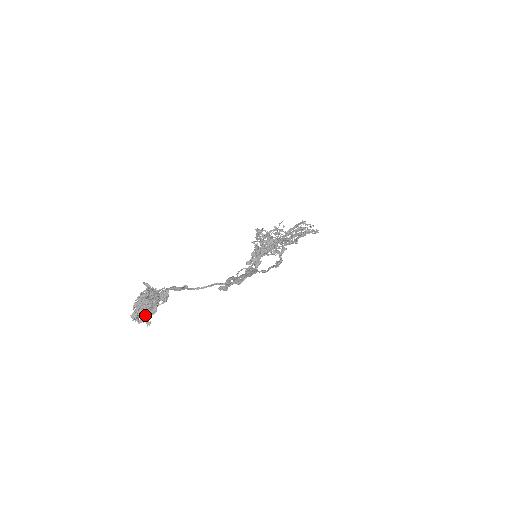
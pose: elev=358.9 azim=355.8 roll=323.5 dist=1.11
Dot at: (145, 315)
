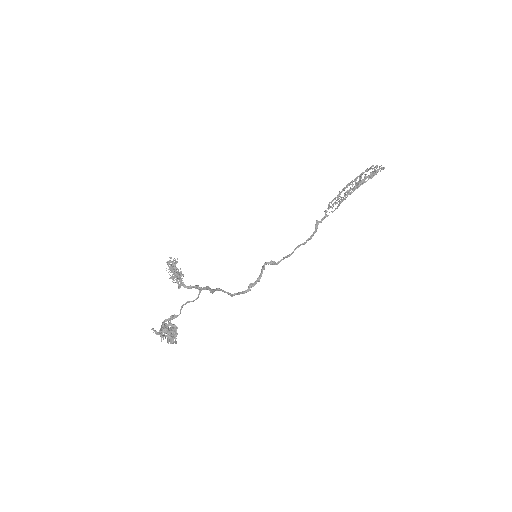
Dot at: (175, 339)
